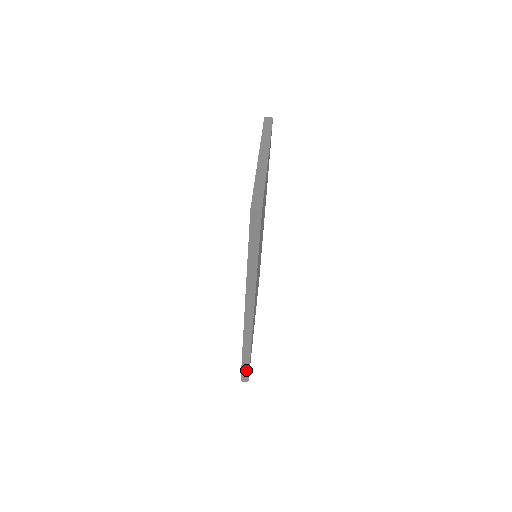
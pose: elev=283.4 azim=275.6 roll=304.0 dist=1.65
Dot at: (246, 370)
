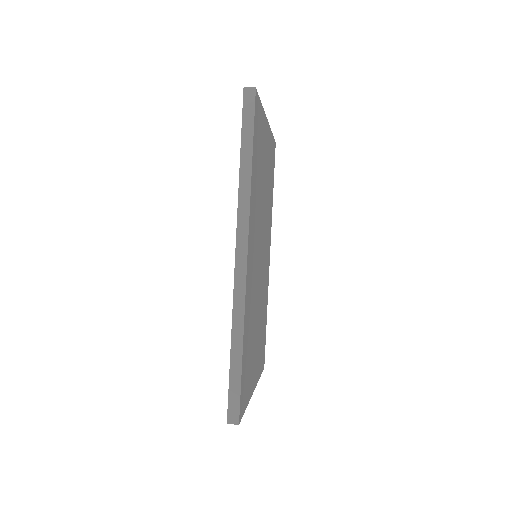
Dot at: (236, 392)
